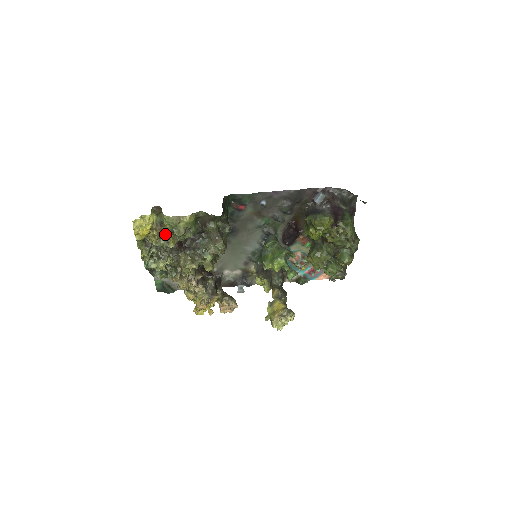
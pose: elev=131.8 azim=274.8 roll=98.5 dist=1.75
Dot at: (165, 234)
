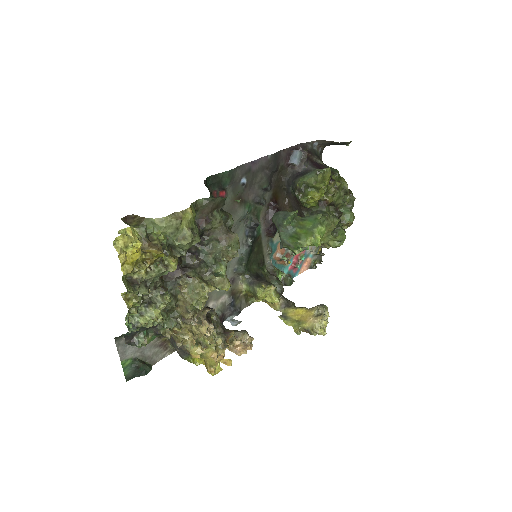
Dot at: (162, 251)
